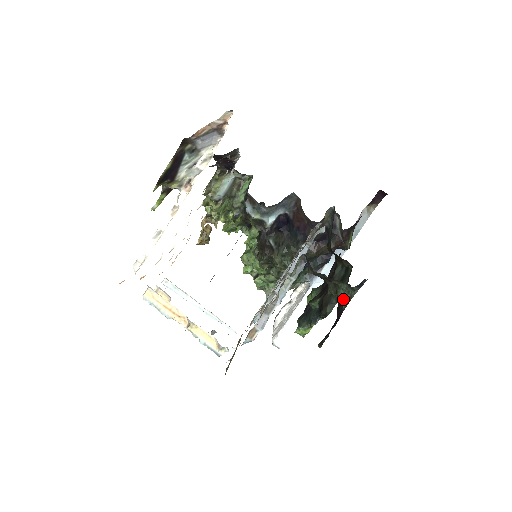
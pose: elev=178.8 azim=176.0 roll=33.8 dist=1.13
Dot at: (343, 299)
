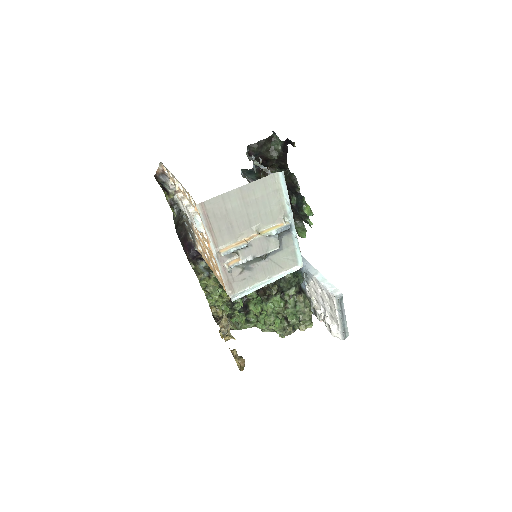
Dot at: (280, 145)
